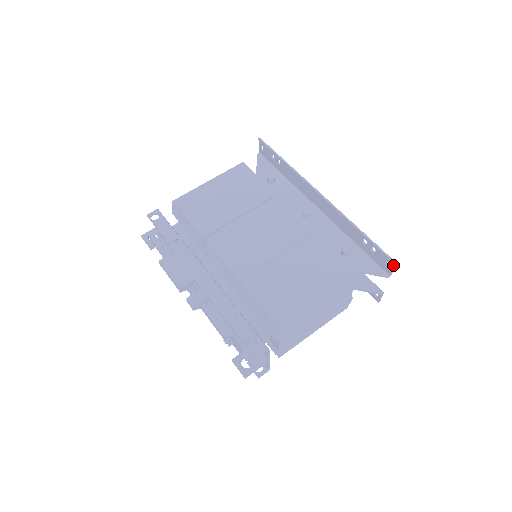
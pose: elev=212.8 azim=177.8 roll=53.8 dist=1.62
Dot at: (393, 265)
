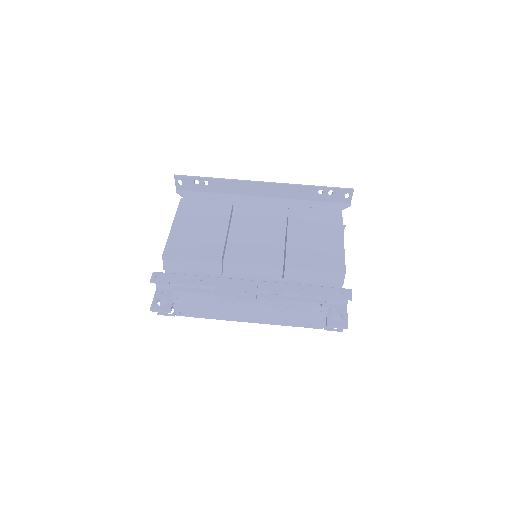
Dot at: (352, 192)
